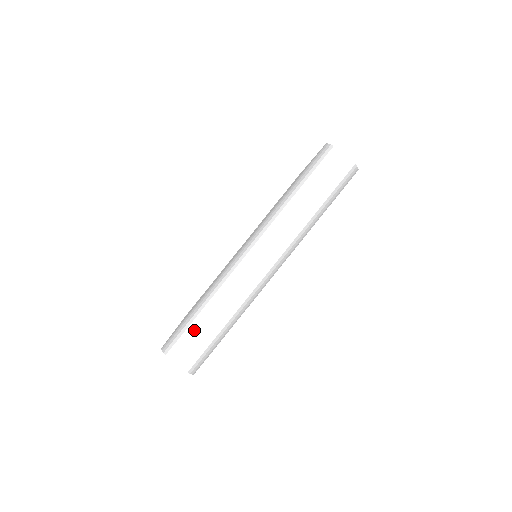
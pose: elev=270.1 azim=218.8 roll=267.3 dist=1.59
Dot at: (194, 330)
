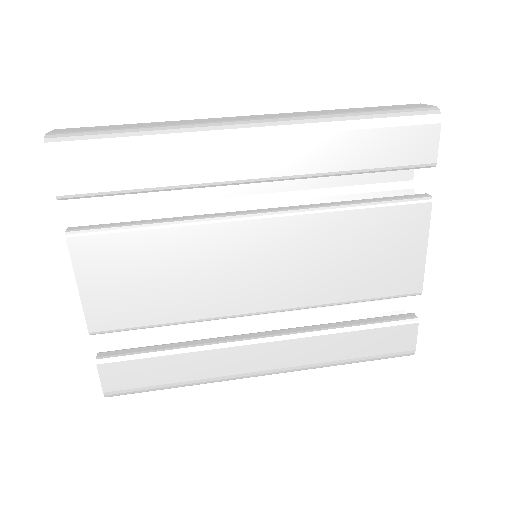
Dot at: (110, 126)
